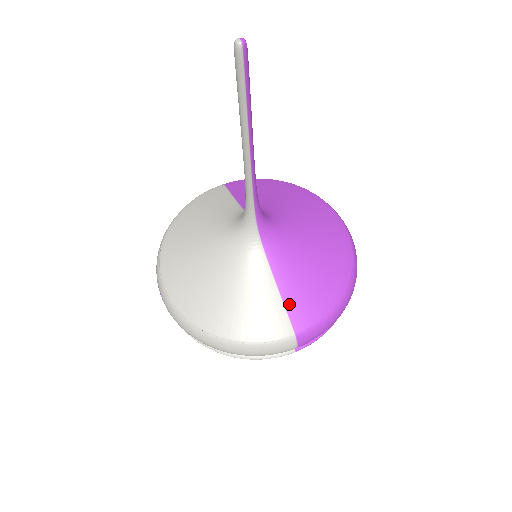
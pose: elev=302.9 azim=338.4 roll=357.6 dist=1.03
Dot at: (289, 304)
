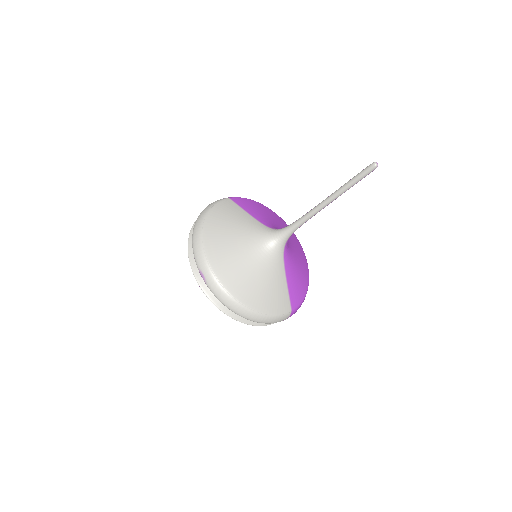
Dot at: (291, 292)
